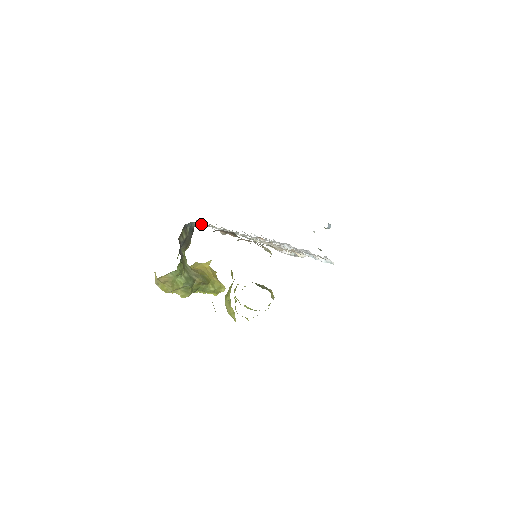
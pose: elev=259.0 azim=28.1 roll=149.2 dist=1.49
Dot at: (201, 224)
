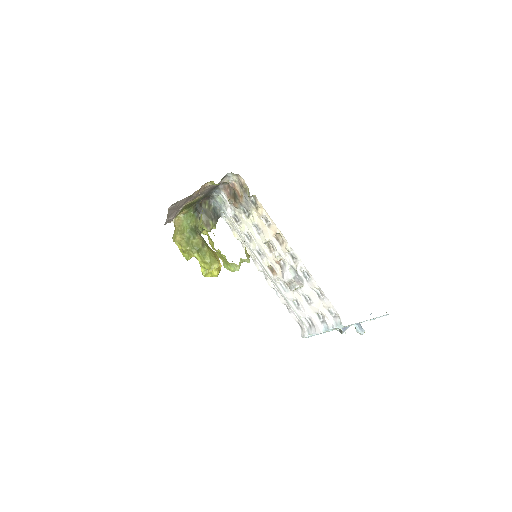
Dot at: (222, 209)
